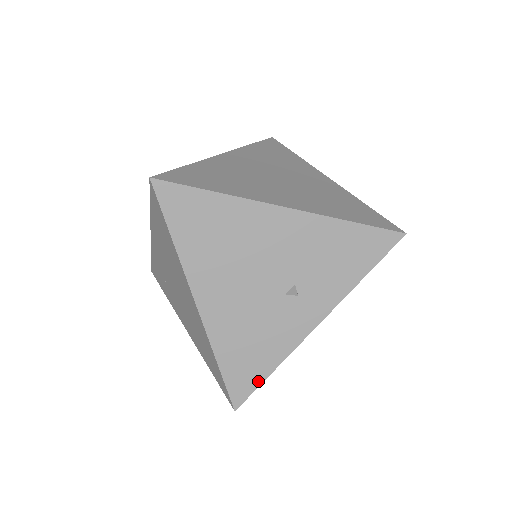
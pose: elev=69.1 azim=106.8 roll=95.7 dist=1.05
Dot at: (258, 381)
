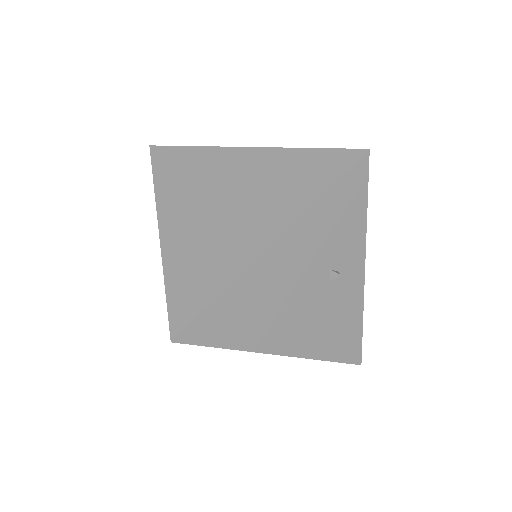
Dot at: (359, 338)
